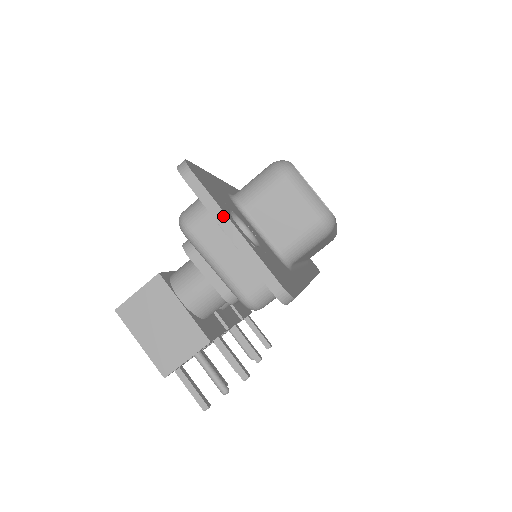
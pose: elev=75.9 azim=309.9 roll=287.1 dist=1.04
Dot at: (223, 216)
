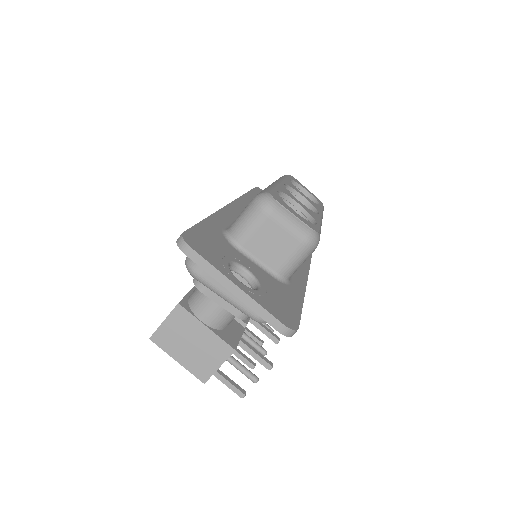
Dot at: (226, 280)
